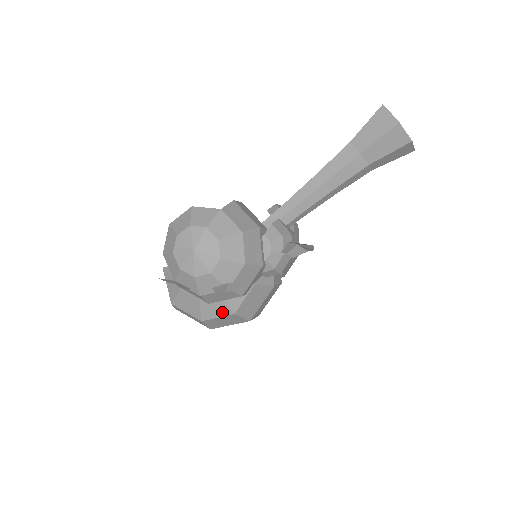
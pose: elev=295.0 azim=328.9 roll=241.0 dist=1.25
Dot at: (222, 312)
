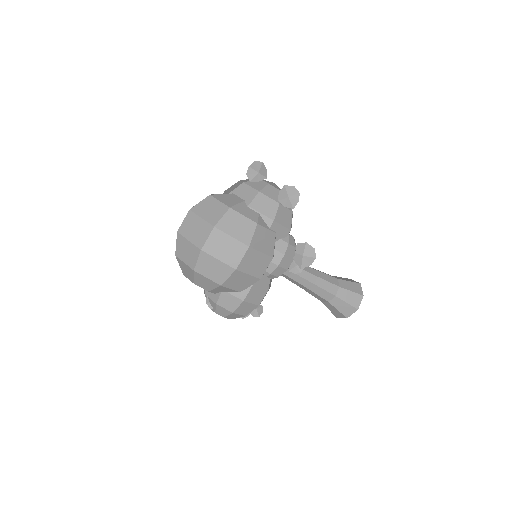
Dot at: (250, 216)
